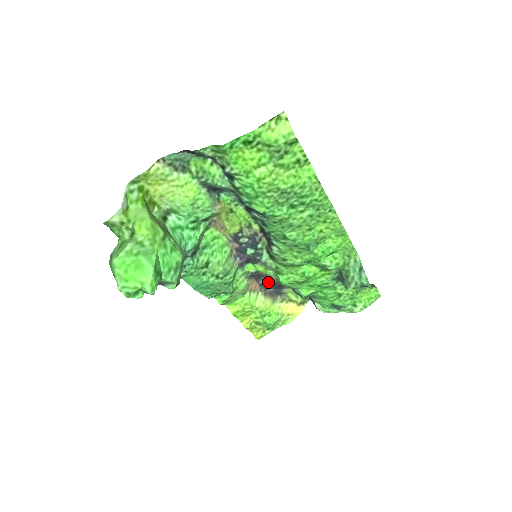
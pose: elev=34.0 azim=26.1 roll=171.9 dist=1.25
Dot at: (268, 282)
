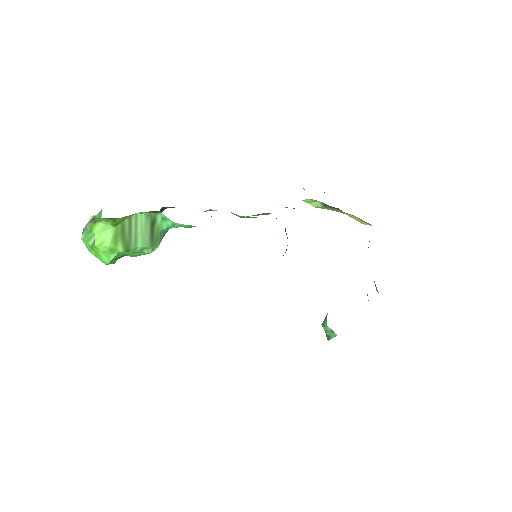
Dot at: occluded
